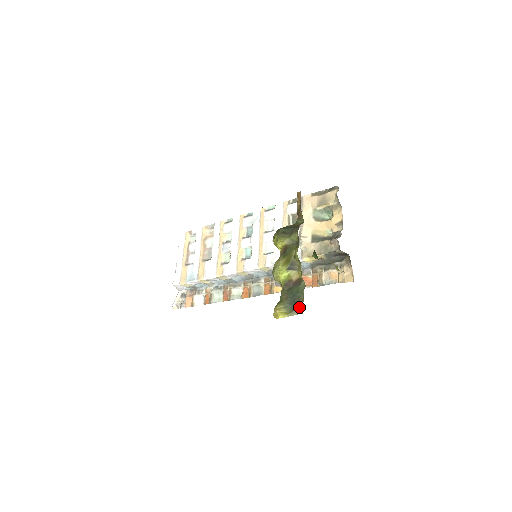
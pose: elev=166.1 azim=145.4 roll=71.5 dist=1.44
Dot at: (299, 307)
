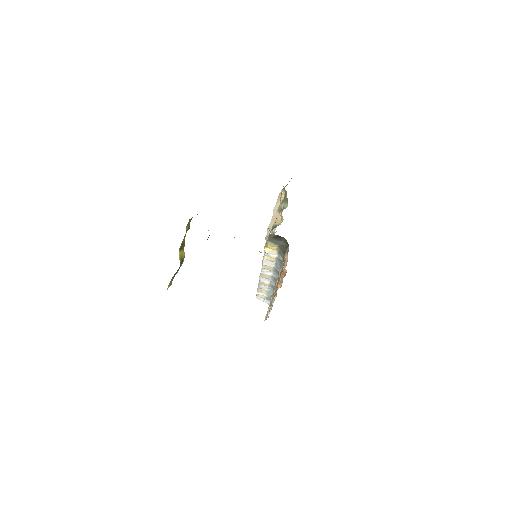
Dot at: occluded
